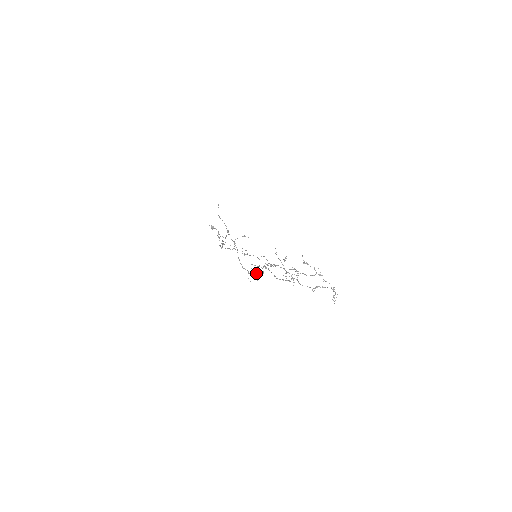
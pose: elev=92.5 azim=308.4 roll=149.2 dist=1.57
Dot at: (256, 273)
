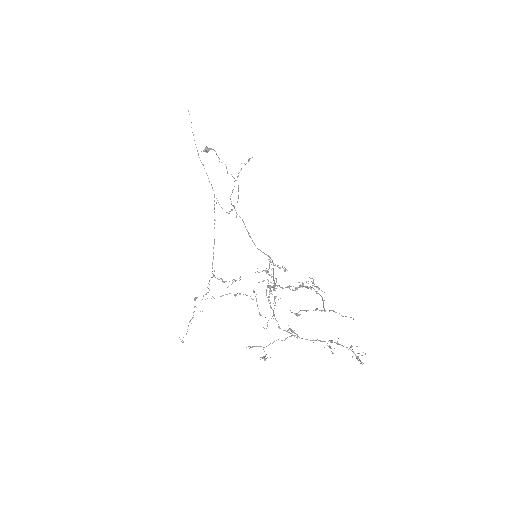
Dot at: occluded
